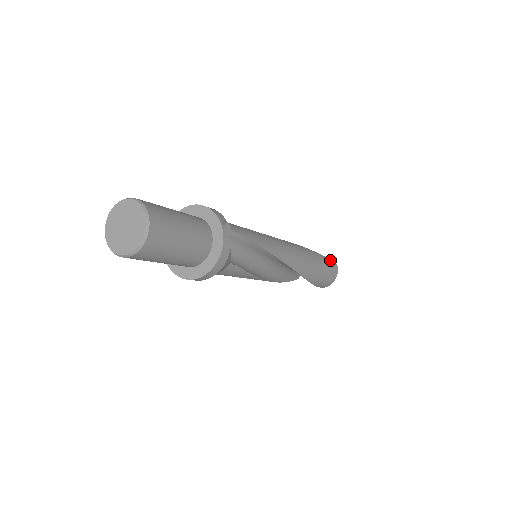
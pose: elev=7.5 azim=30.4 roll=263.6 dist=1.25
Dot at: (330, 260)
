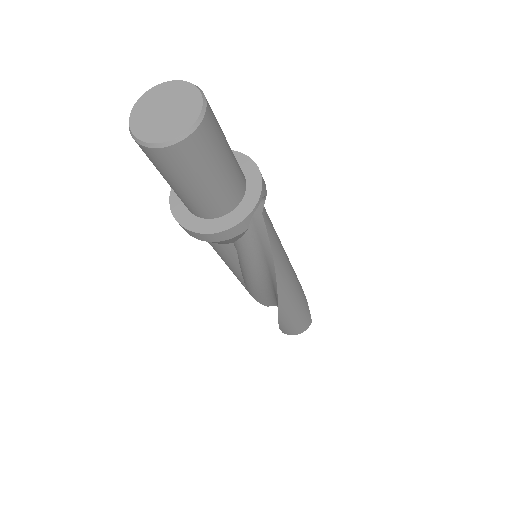
Dot at: occluded
